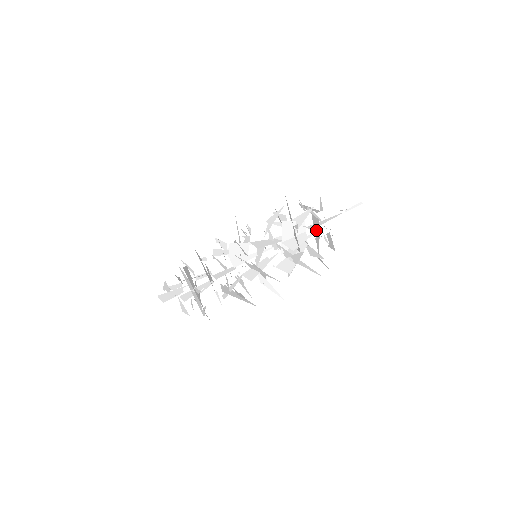
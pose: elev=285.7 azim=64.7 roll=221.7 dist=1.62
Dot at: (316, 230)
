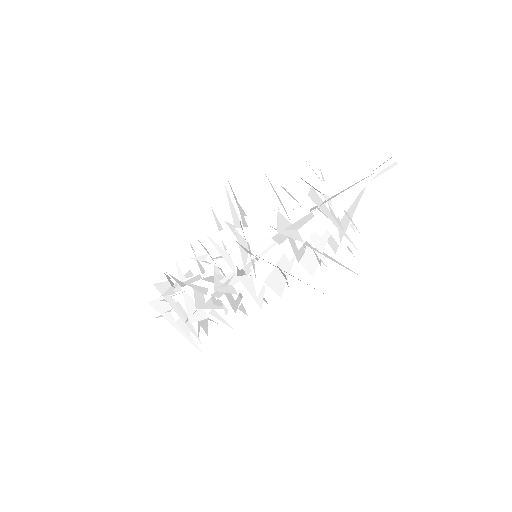
Dot at: occluded
